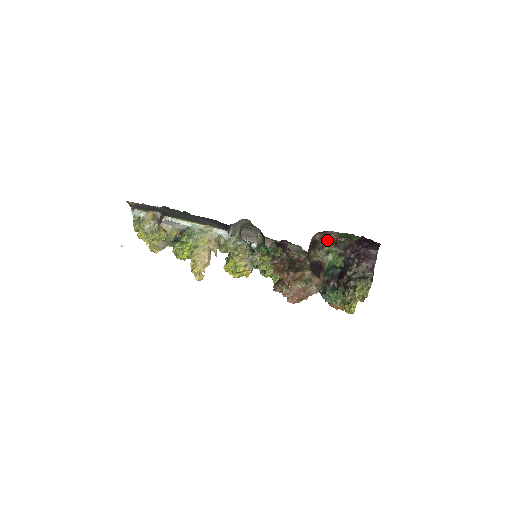
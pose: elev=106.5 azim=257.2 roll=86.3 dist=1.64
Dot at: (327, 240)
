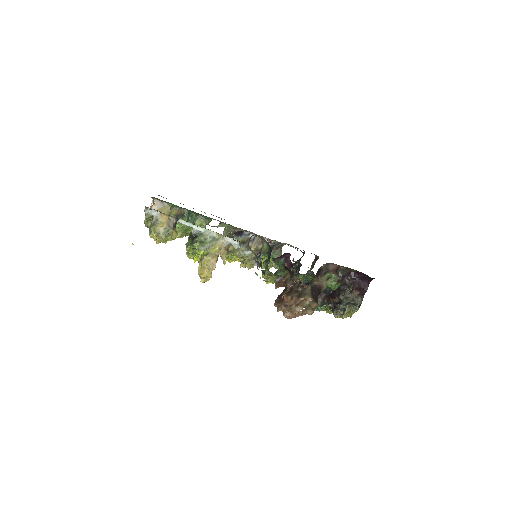
Dot at: (330, 268)
